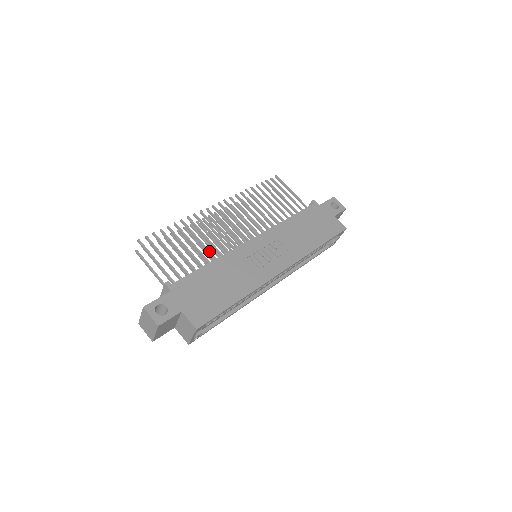
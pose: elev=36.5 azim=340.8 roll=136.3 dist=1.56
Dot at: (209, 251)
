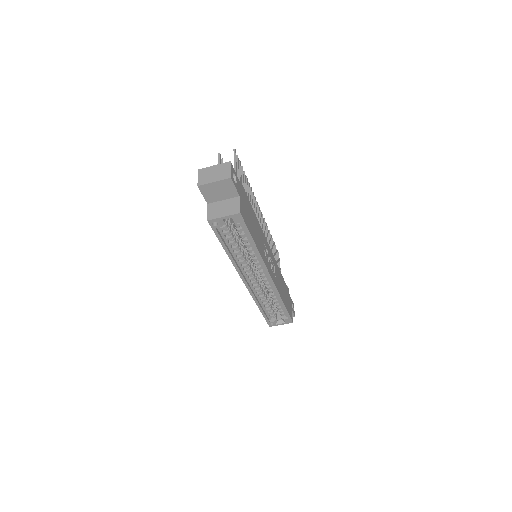
Dot at: occluded
